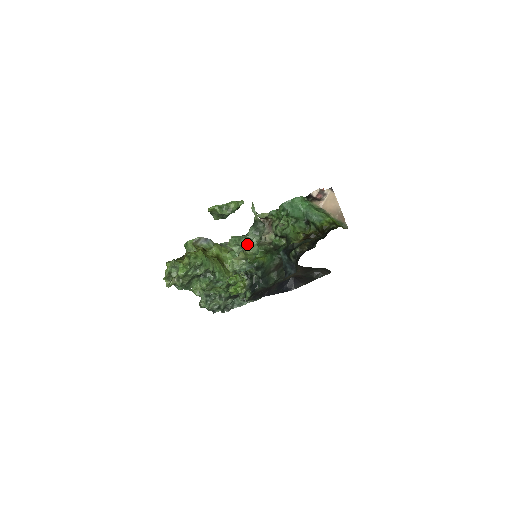
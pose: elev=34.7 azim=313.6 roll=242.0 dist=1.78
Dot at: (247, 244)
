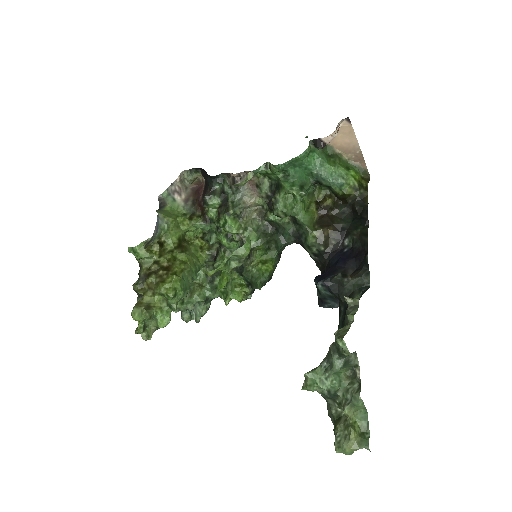
Dot at: (348, 405)
